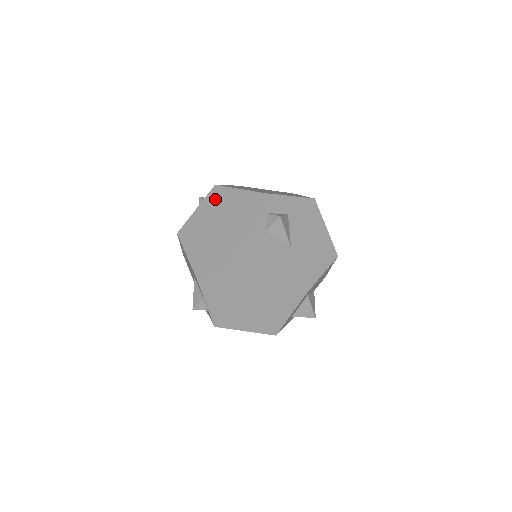
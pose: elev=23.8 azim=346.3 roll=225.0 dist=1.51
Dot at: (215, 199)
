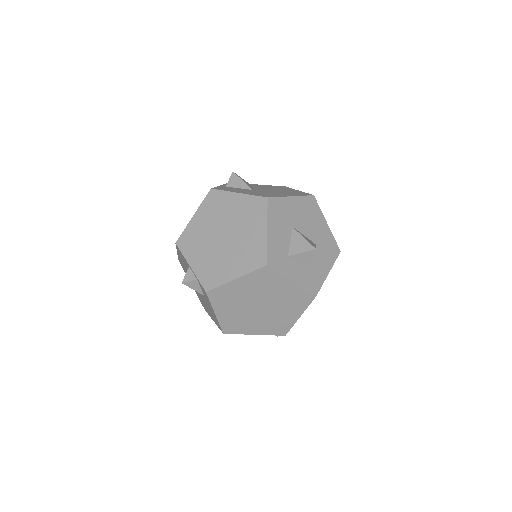
Dot at: occluded
